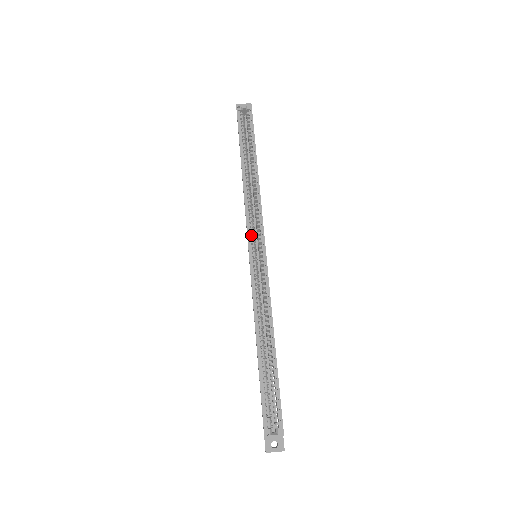
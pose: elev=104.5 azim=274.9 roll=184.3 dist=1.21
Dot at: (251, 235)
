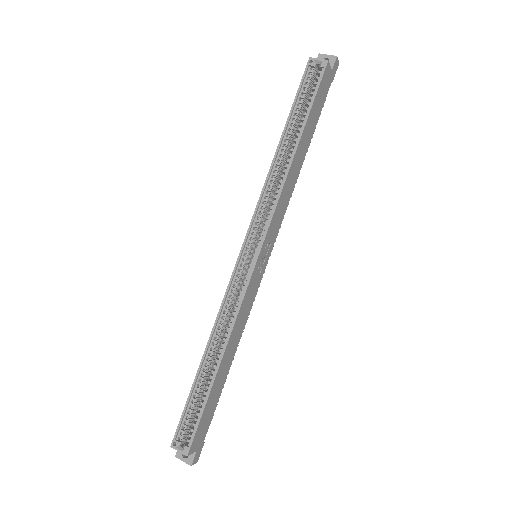
Dot at: (254, 232)
